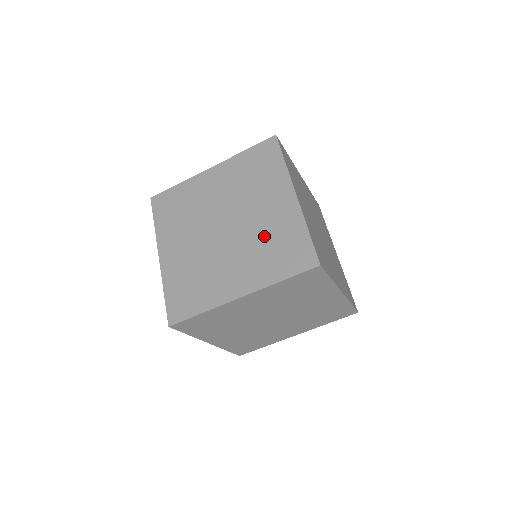
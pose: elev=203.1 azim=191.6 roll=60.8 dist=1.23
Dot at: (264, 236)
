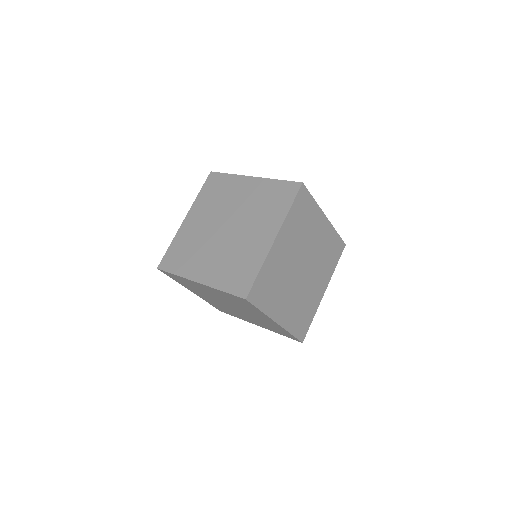
Dot at: (256, 206)
